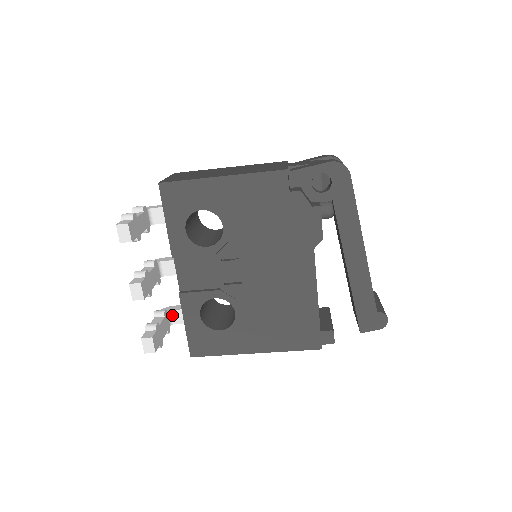
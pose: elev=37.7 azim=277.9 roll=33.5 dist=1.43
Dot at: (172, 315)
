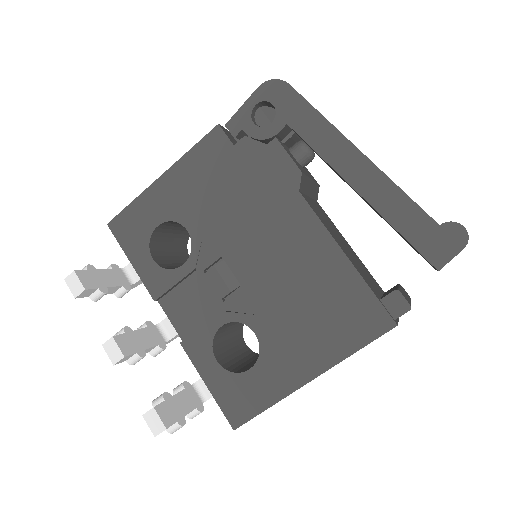
Dot at: (201, 388)
